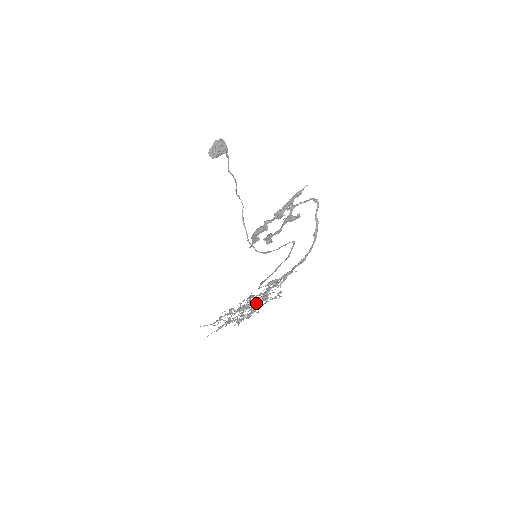
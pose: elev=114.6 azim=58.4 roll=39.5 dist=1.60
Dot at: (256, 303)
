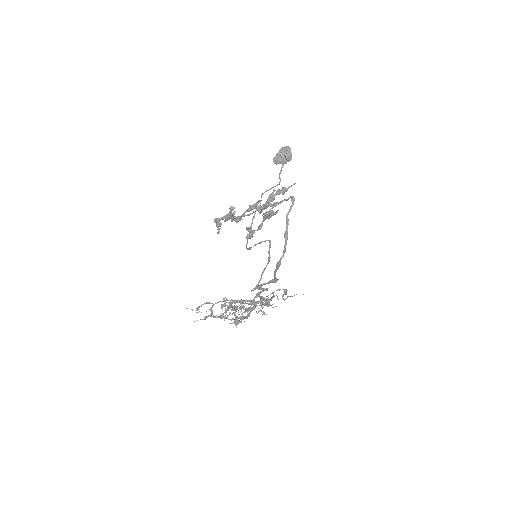
Dot at: (236, 301)
